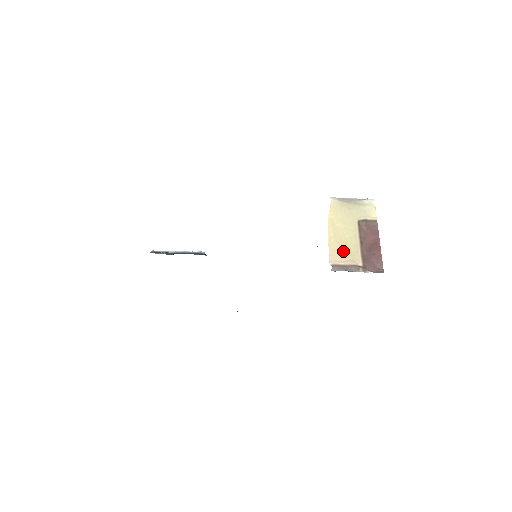
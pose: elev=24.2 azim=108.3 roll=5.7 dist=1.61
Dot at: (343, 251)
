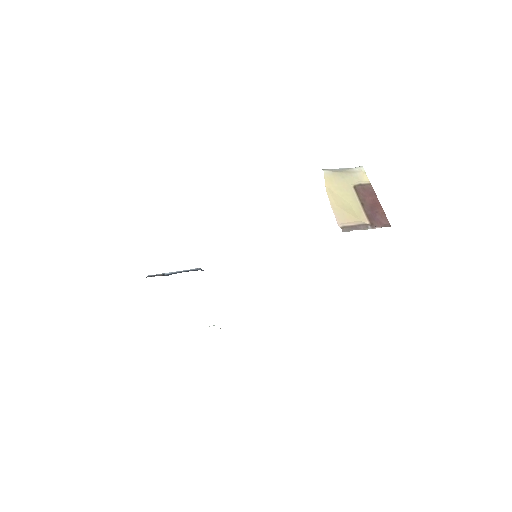
Dot at: (348, 214)
